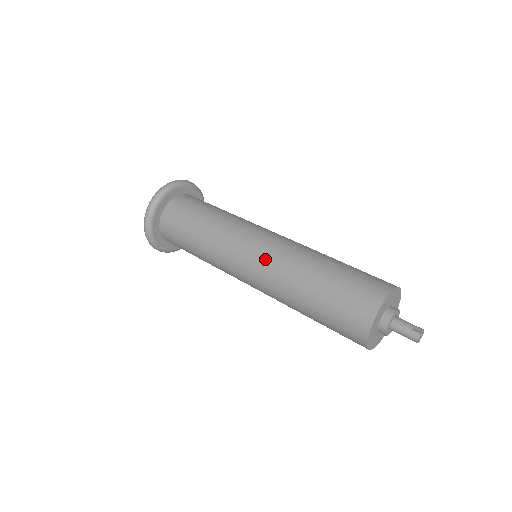
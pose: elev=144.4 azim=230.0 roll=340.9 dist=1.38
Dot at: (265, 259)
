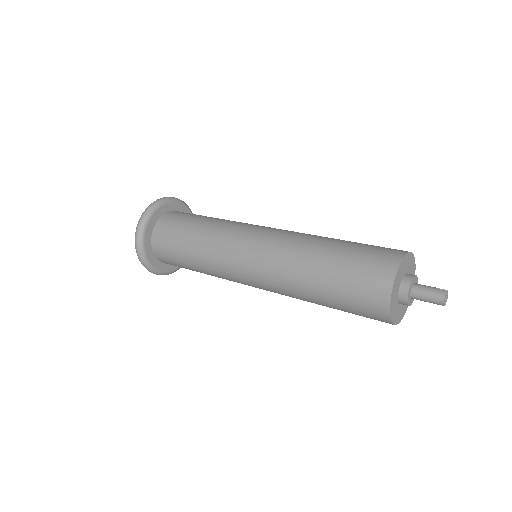
Dot at: (275, 235)
